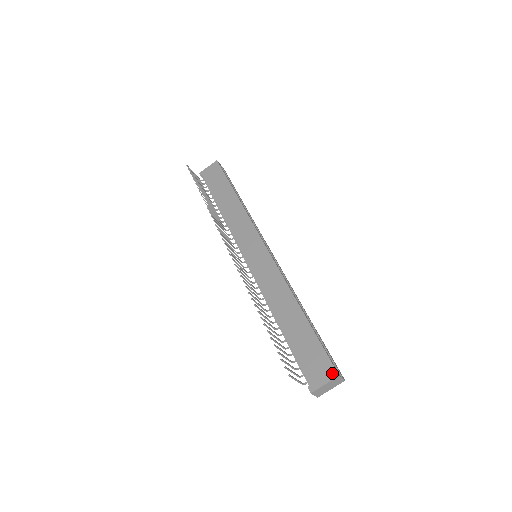
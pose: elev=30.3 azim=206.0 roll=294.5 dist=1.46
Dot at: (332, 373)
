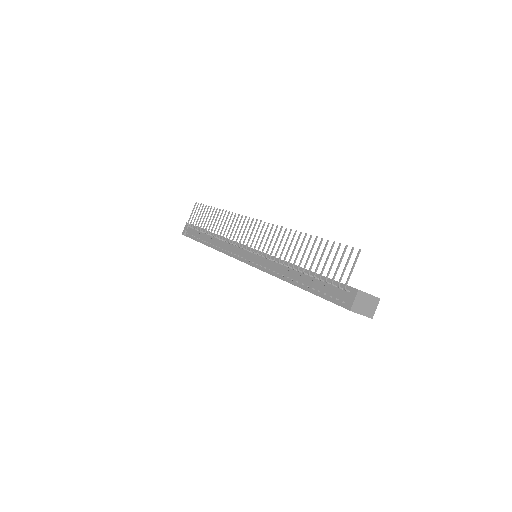
Dot at: occluded
